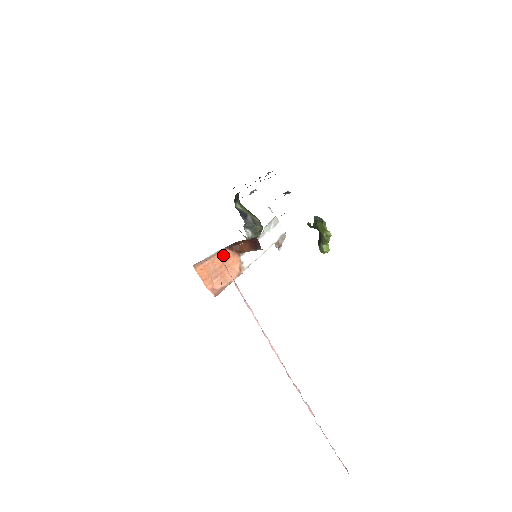
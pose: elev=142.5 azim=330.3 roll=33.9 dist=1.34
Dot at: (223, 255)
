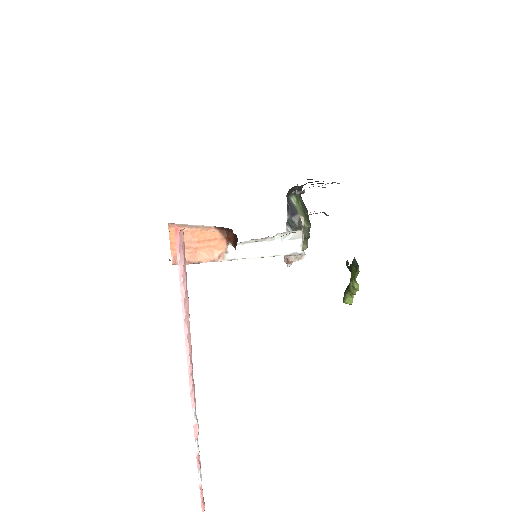
Dot at: (209, 232)
